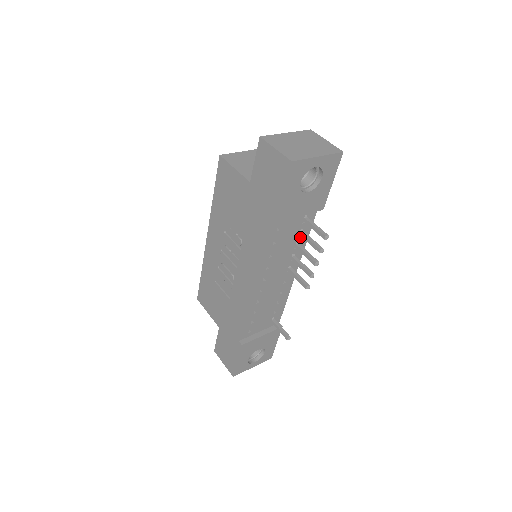
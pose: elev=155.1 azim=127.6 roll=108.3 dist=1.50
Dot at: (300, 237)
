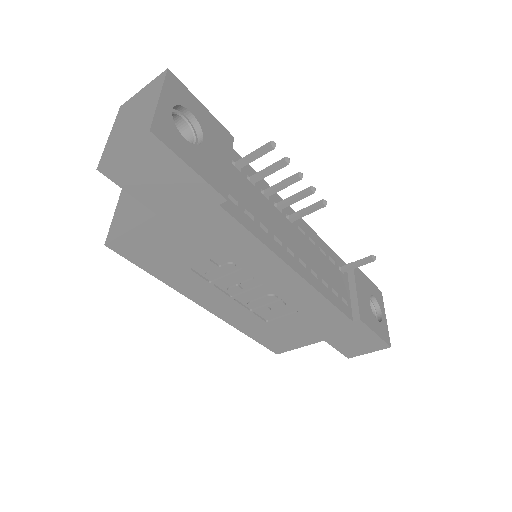
Dot at: (256, 185)
